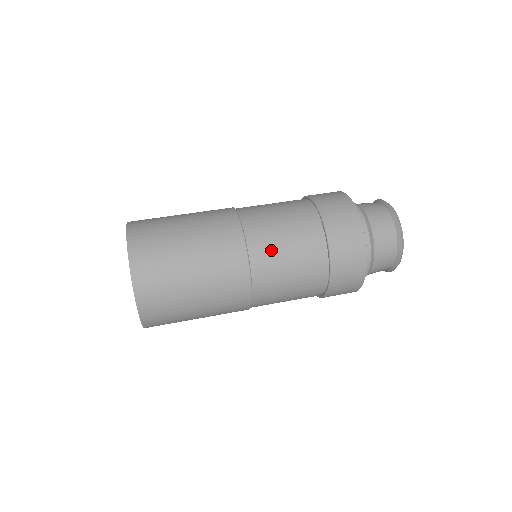
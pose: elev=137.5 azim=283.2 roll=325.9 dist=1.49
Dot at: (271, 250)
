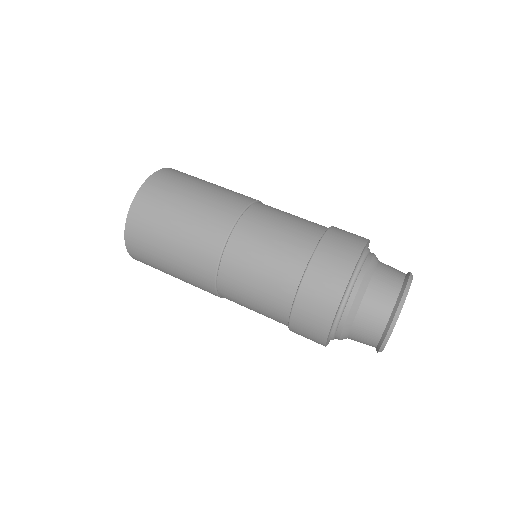
Dot at: (237, 288)
